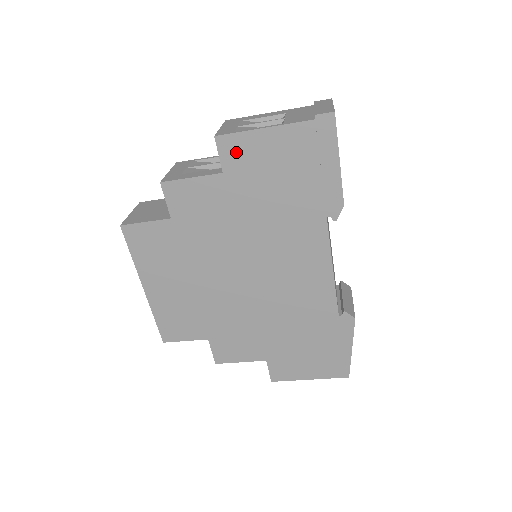
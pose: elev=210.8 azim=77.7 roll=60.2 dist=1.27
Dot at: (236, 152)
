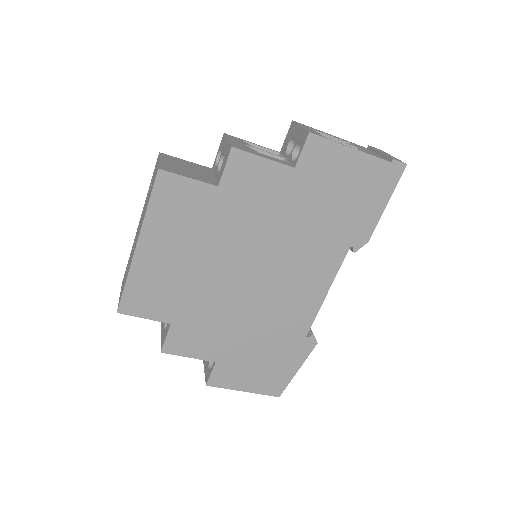
Dot at: (318, 156)
